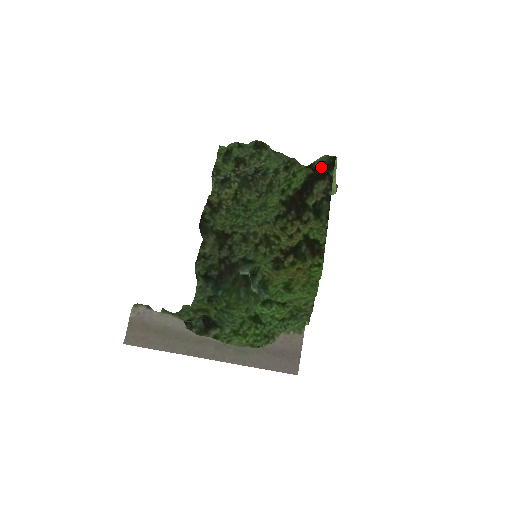
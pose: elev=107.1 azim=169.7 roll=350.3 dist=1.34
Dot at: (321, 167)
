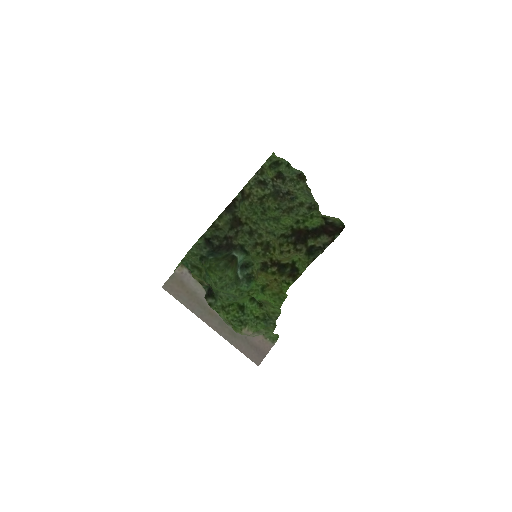
Dot at: (332, 225)
